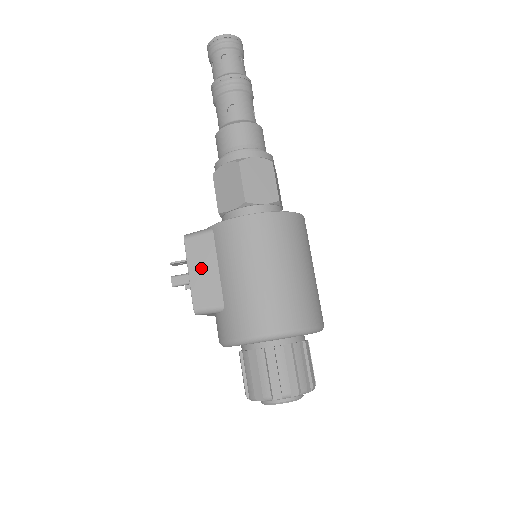
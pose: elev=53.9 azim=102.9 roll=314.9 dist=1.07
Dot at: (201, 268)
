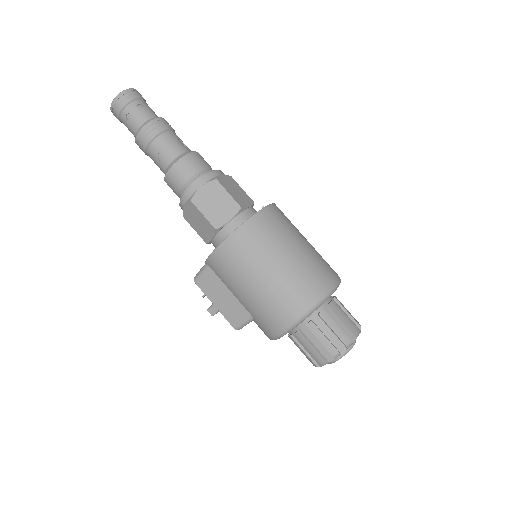
Dot at: (219, 297)
